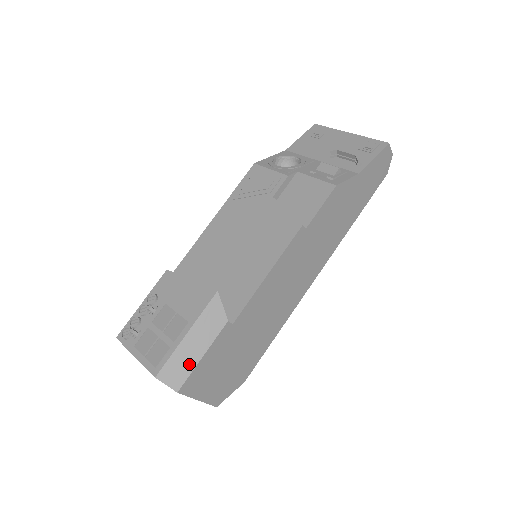
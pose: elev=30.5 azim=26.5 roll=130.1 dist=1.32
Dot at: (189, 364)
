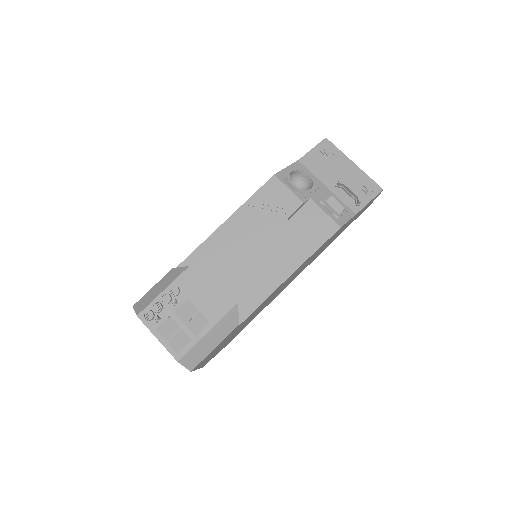
Dot at: (204, 353)
